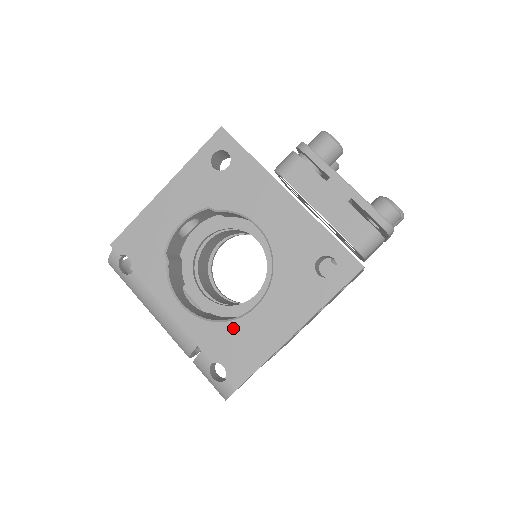
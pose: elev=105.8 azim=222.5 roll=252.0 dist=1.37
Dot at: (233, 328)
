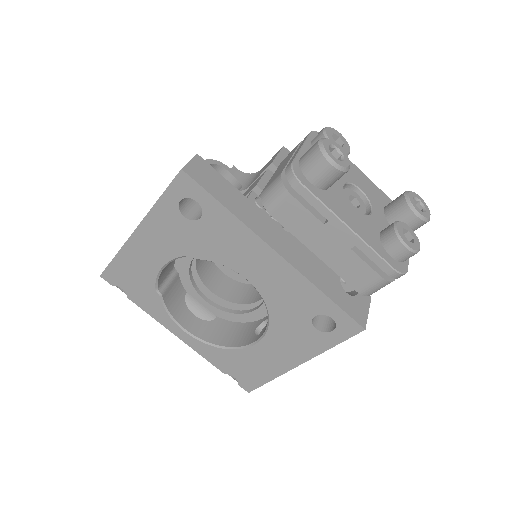
Dot at: (238, 355)
